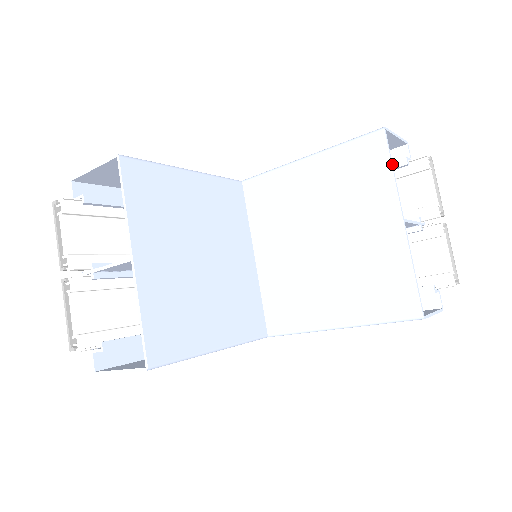
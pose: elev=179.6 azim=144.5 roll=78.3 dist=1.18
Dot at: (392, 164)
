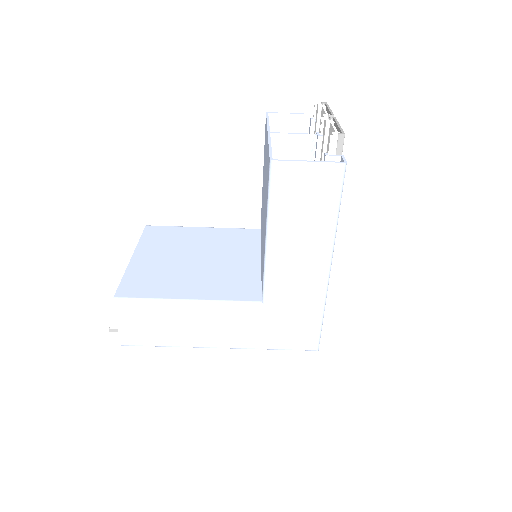
Dot at: (268, 120)
